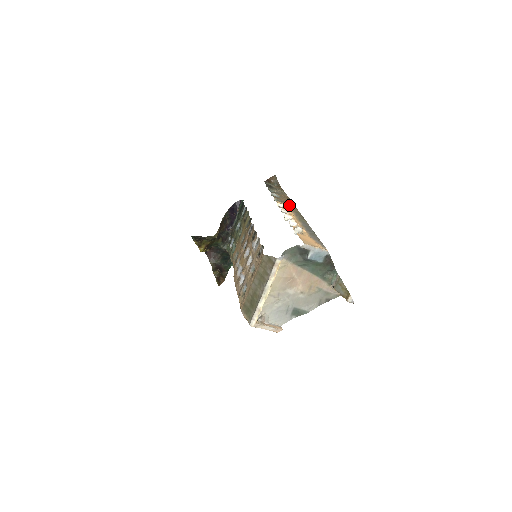
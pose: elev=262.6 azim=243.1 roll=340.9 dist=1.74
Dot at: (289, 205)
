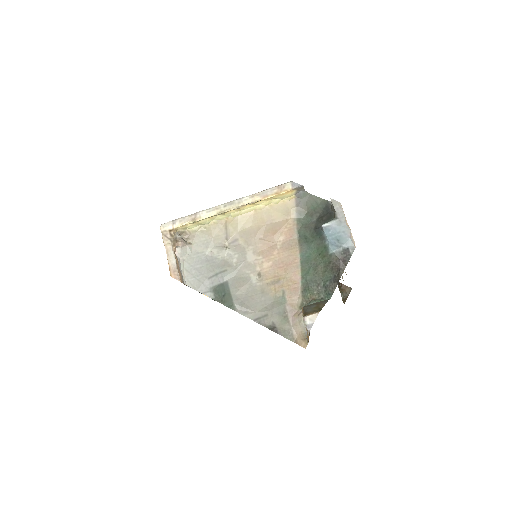
Dot at: occluded
